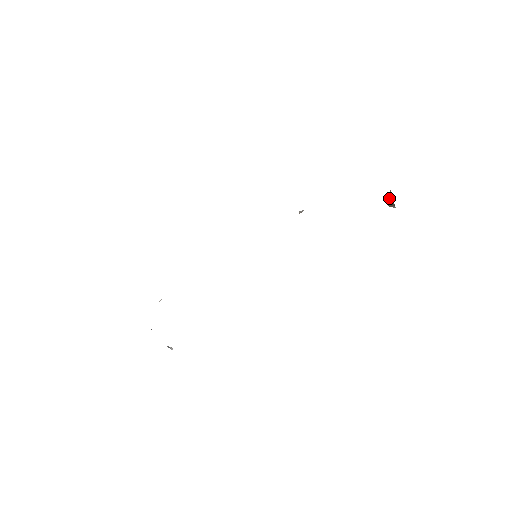
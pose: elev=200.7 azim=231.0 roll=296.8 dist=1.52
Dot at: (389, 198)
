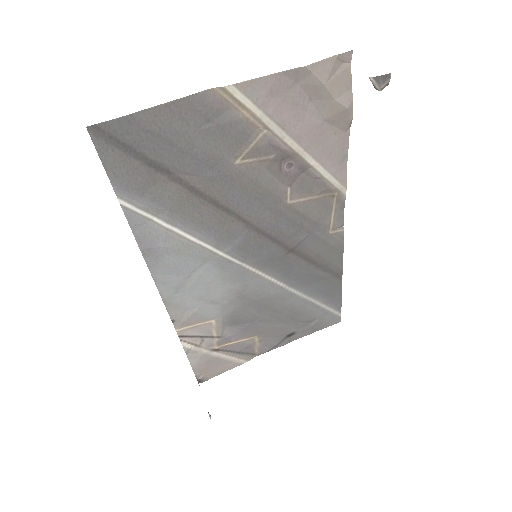
Dot at: occluded
